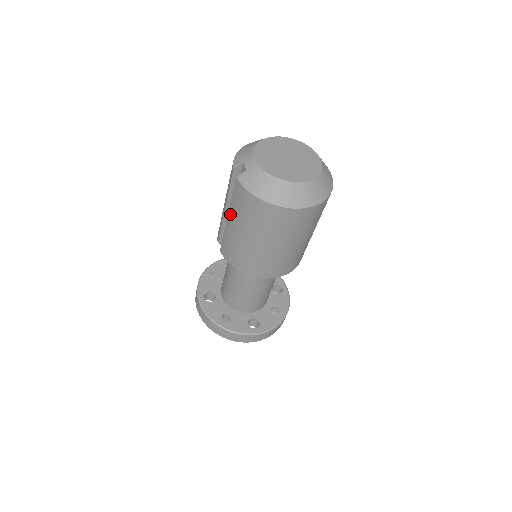
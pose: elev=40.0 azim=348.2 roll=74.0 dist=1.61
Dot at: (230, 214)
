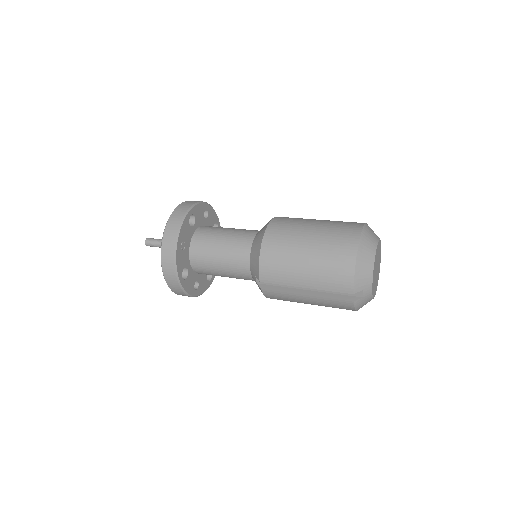
Dot at: (313, 298)
